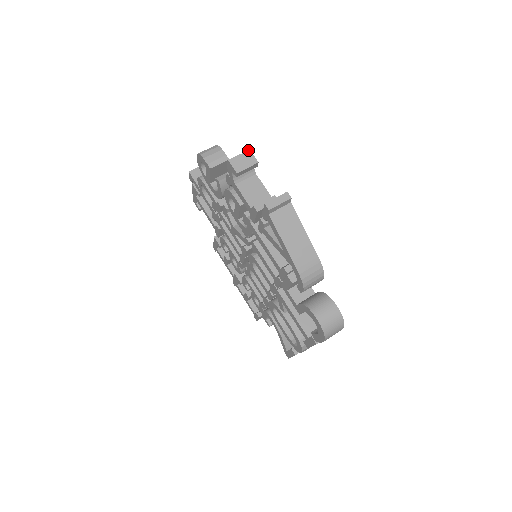
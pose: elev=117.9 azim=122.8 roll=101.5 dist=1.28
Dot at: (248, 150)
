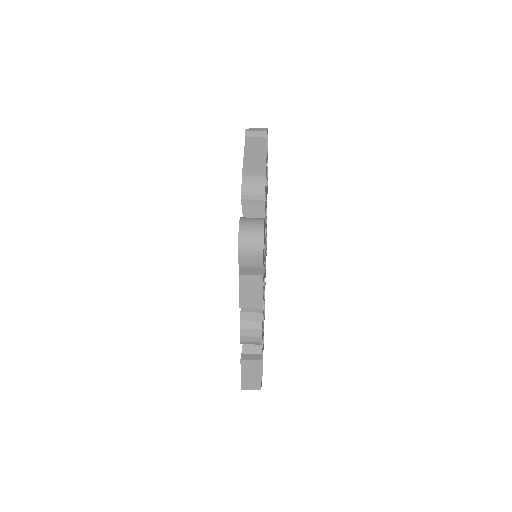
Dot at: (267, 128)
